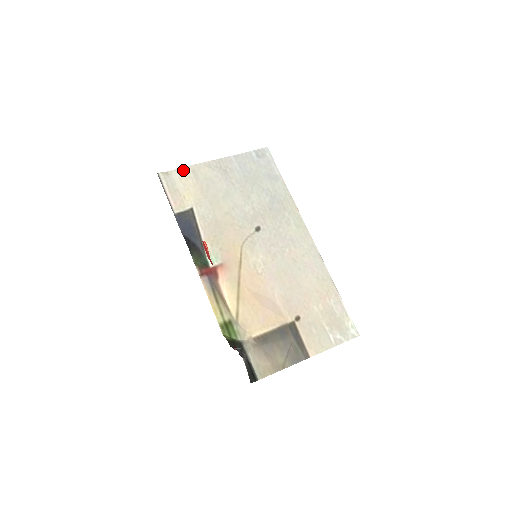
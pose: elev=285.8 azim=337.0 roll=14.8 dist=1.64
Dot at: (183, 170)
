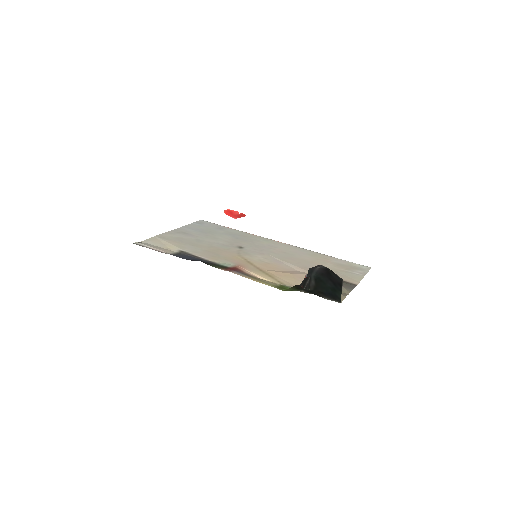
Dot at: (152, 239)
